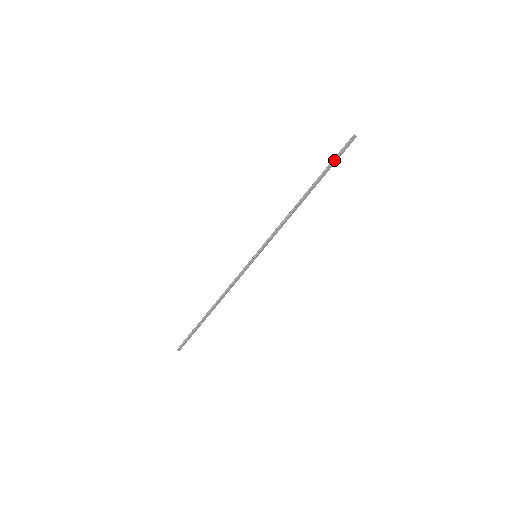
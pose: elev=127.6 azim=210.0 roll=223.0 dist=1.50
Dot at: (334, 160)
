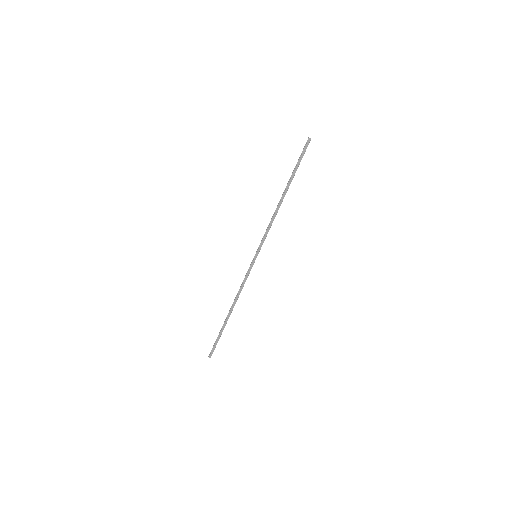
Dot at: (298, 161)
